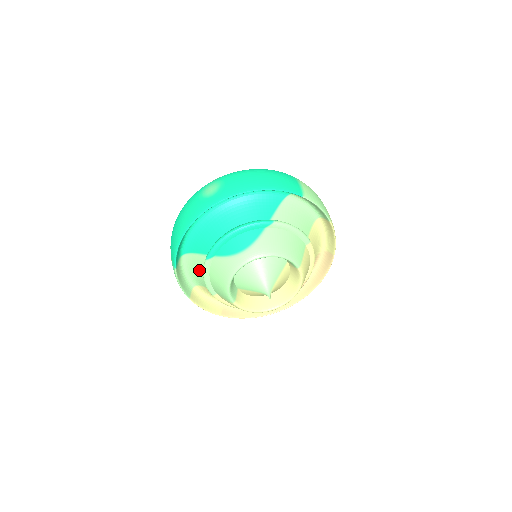
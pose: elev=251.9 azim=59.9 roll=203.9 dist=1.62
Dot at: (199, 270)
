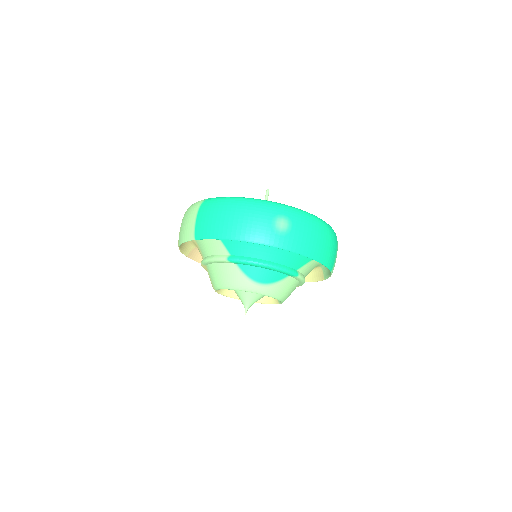
Dot at: (210, 247)
